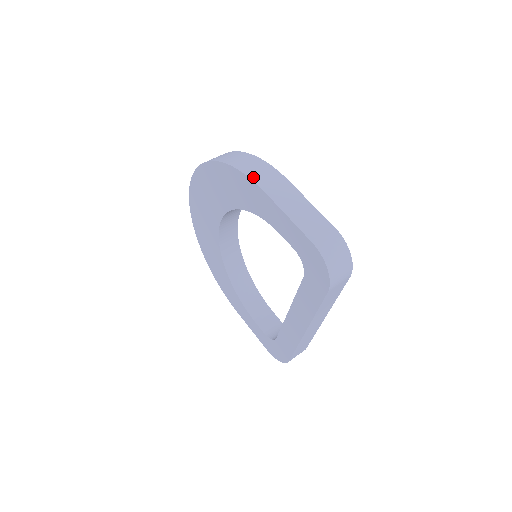
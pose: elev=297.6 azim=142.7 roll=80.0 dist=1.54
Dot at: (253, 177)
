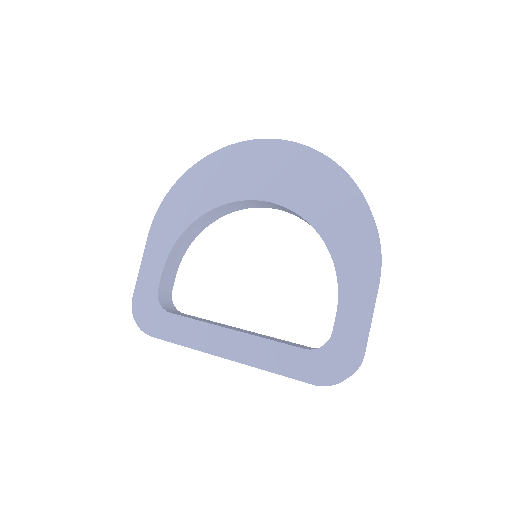
Dot at: occluded
